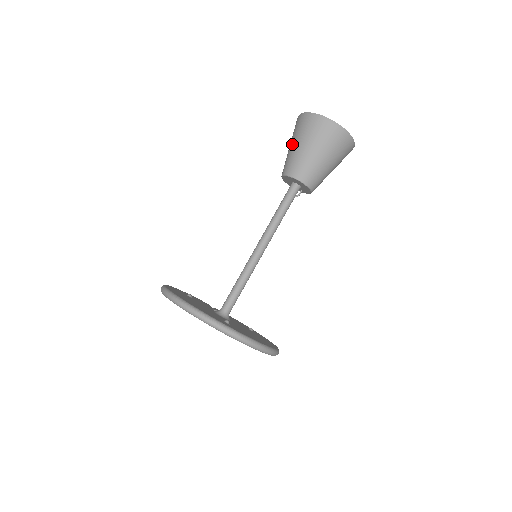
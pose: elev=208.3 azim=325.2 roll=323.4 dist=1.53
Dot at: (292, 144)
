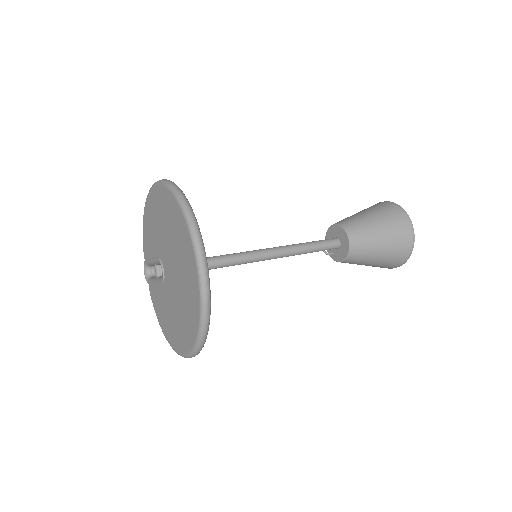
Dot at: (364, 212)
